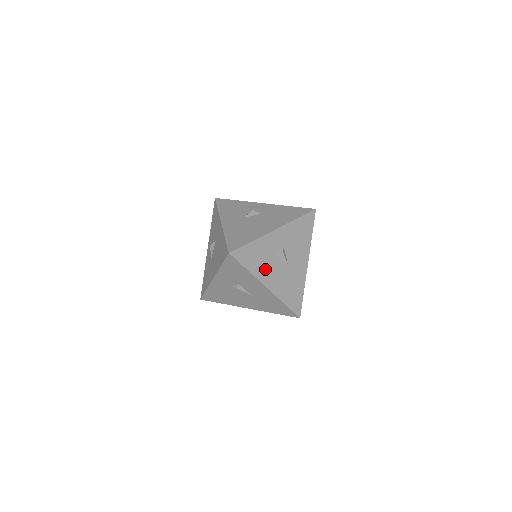
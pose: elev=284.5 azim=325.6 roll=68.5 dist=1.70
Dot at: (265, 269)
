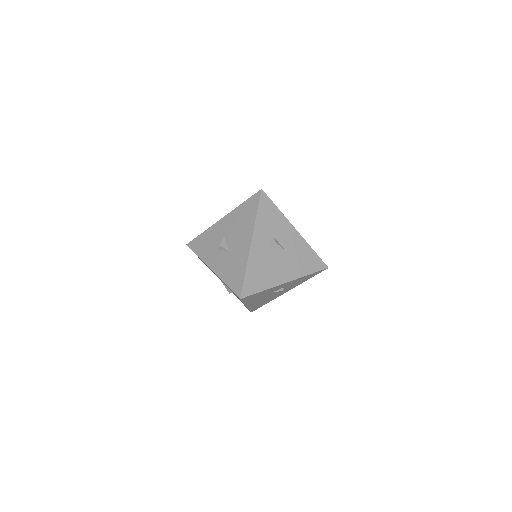
Dot at: occluded
